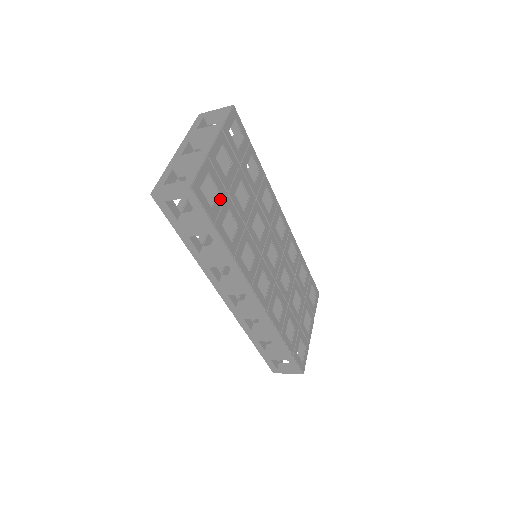
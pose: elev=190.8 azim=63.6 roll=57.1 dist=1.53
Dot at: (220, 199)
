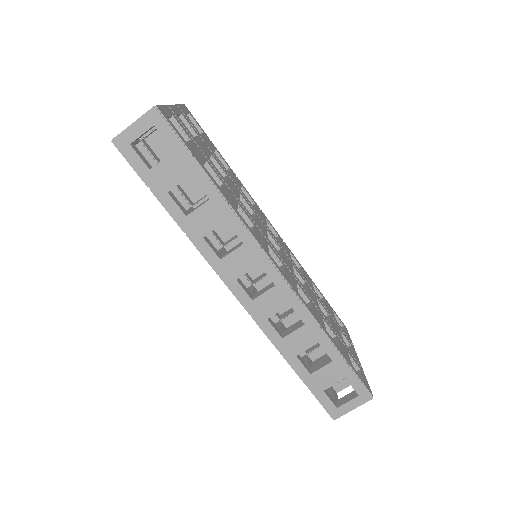
Dot at: (193, 146)
